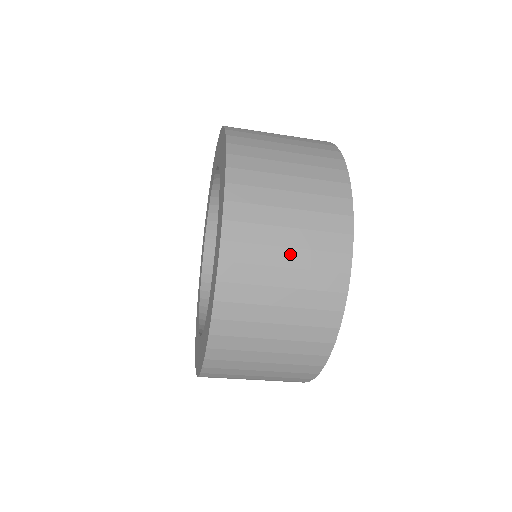
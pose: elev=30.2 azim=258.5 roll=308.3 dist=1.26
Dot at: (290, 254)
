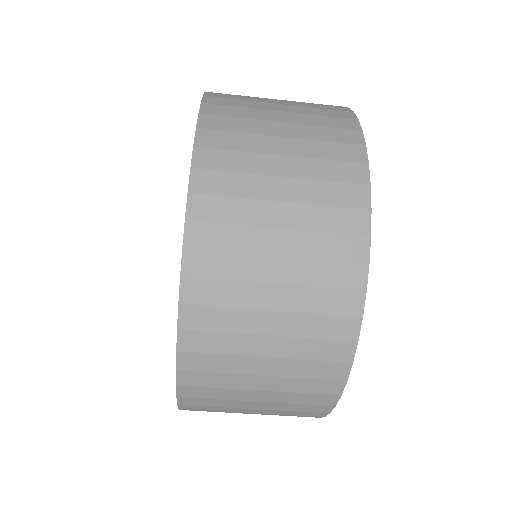
Dot at: (285, 185)
